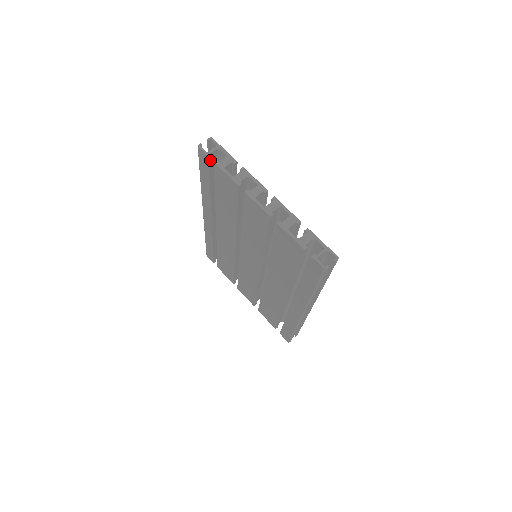
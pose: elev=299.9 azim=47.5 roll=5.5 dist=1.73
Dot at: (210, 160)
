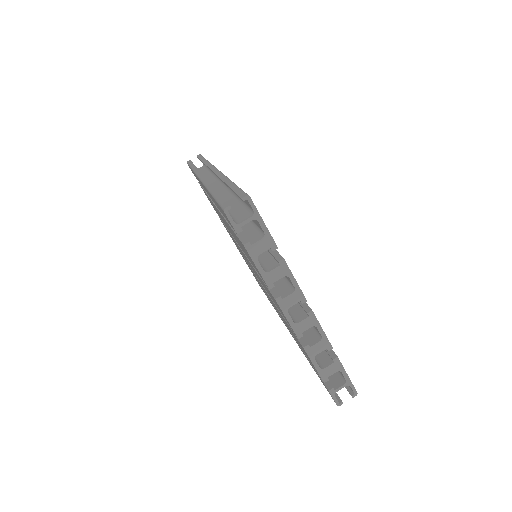
Dot at: occluded
